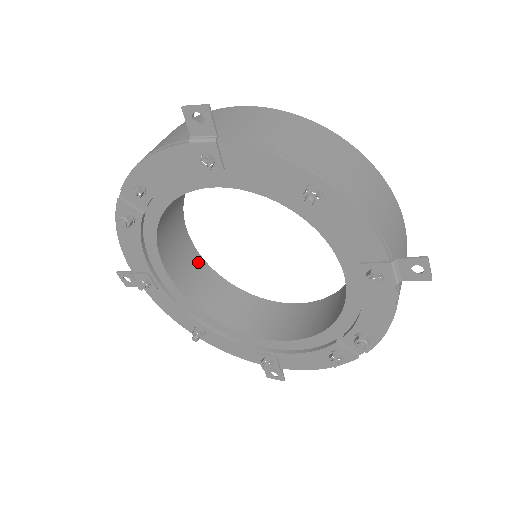
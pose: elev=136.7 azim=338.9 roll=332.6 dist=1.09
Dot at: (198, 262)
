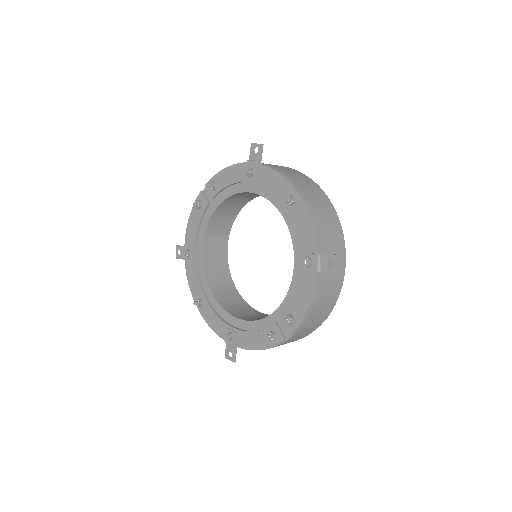
Dot at: (224, 264)
